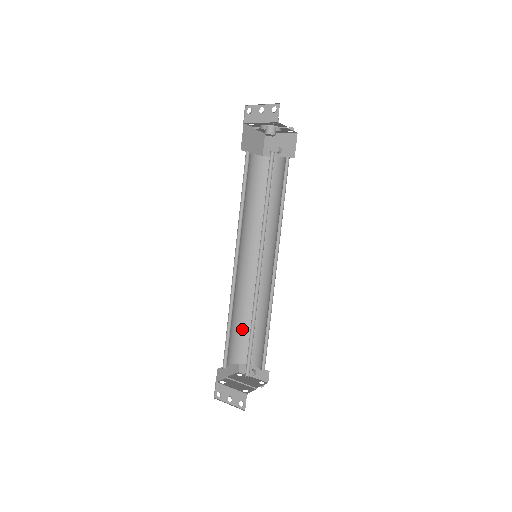
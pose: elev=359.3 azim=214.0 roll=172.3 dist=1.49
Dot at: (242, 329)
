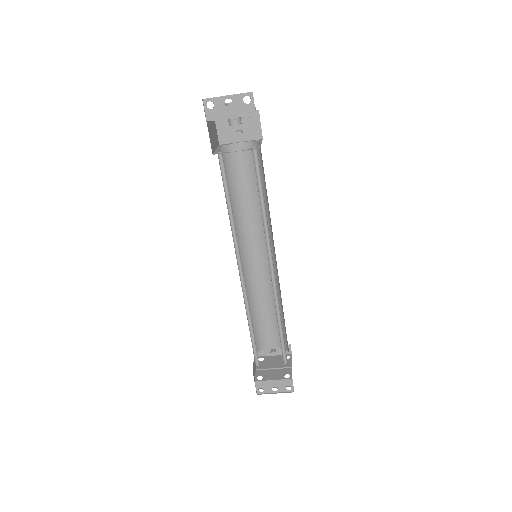
Dot at: (253, 322)
